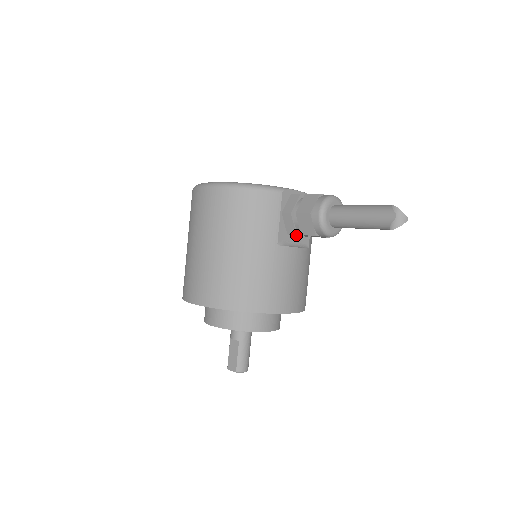
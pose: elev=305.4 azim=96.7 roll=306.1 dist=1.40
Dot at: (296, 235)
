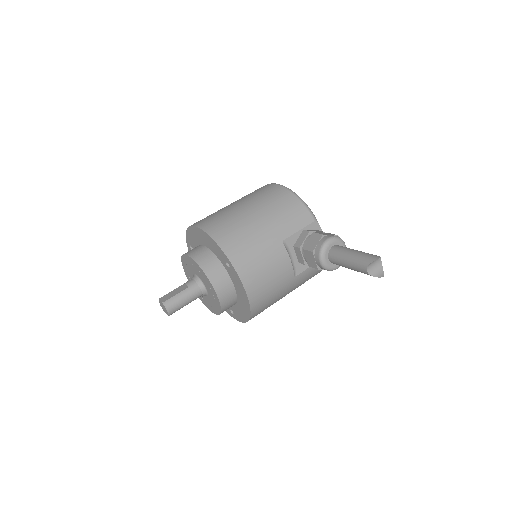
Dot at: (297, 255)
